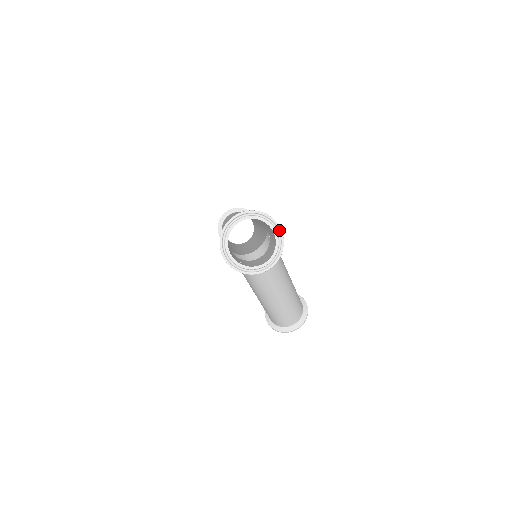
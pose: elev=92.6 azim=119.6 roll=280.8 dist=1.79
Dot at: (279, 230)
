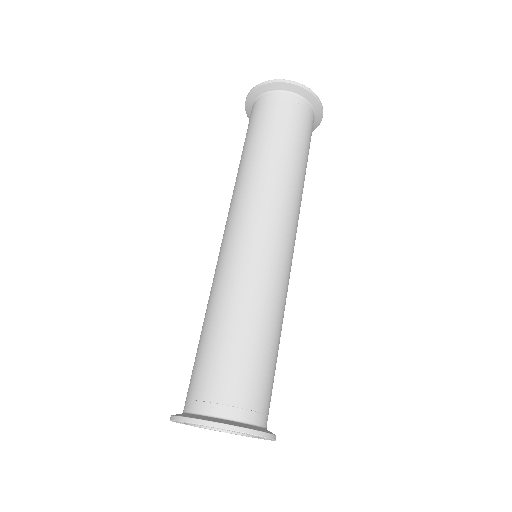
Dot at: (271, 440)
